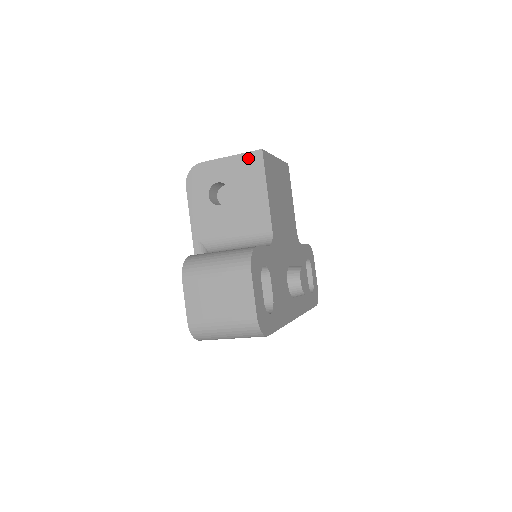
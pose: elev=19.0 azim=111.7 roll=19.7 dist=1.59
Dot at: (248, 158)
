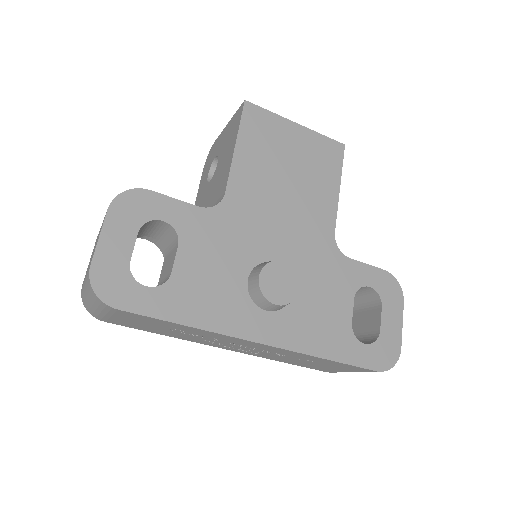
Dot at: (235, 117)
